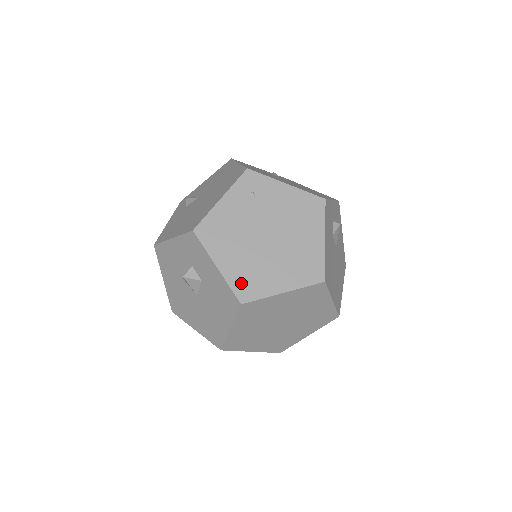
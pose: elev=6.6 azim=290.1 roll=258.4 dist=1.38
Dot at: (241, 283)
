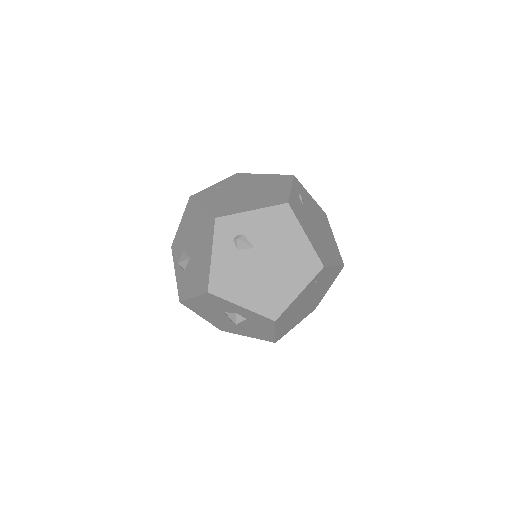
Dot at: (281, 333)
